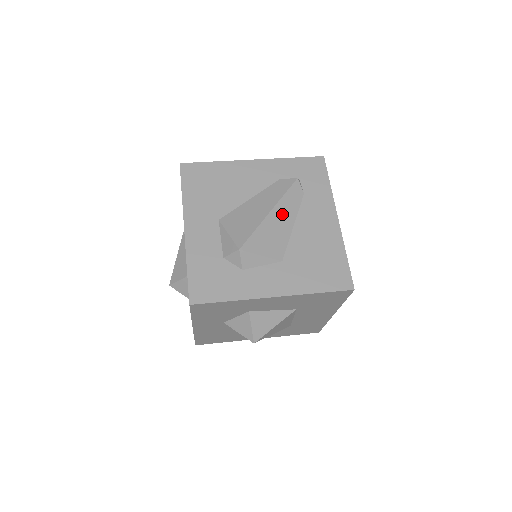
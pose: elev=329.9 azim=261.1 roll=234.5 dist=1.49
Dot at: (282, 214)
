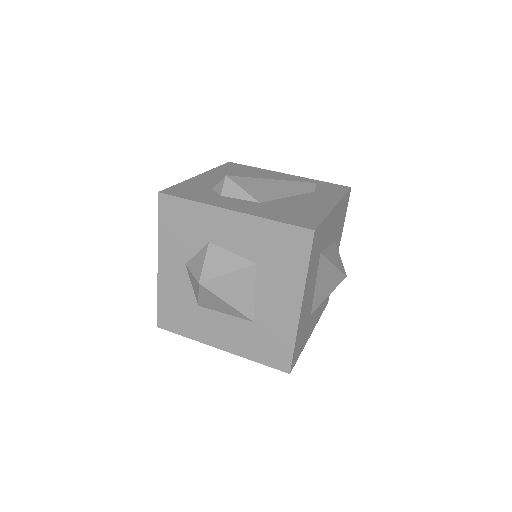
Dot at: (283, 186)
